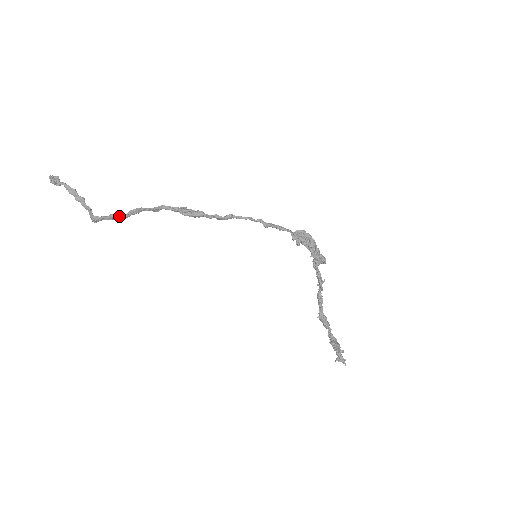
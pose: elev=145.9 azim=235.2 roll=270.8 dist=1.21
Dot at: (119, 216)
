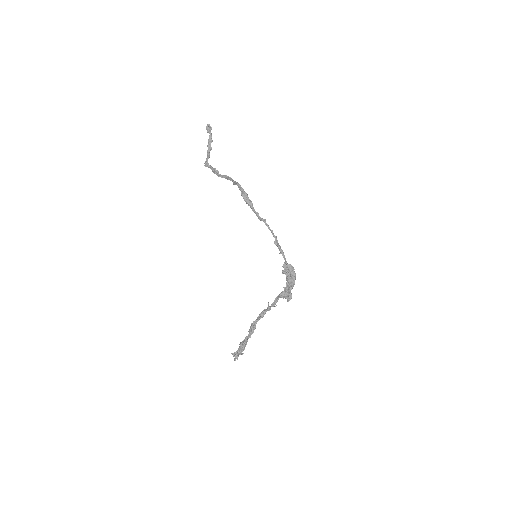
Dot at: (218, 173)
